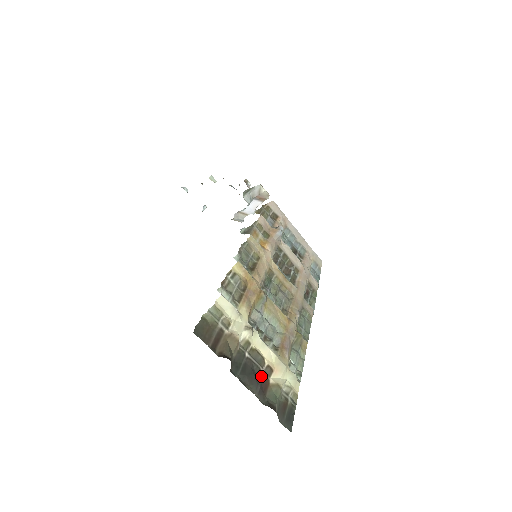
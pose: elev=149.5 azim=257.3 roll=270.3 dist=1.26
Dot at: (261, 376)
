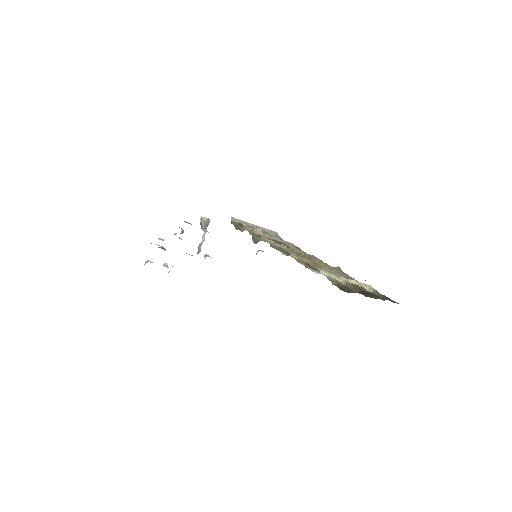
Dot at: (367, 292)
